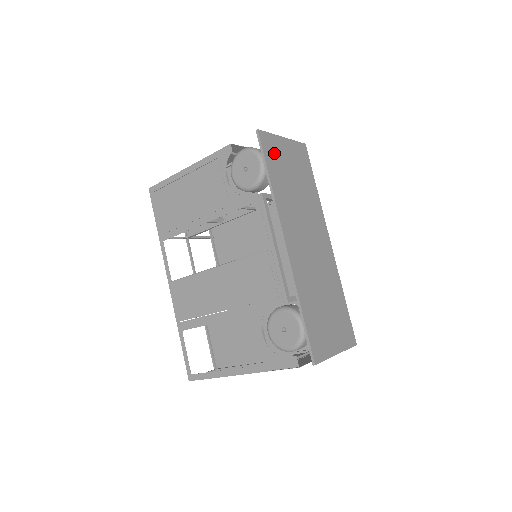
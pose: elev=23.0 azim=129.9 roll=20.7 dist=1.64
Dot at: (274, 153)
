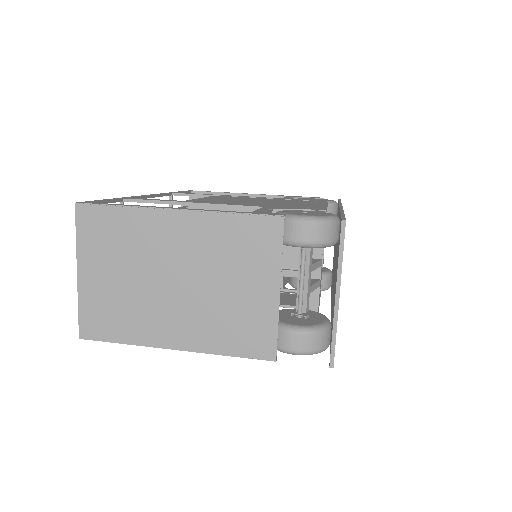
Dot at: occluded
